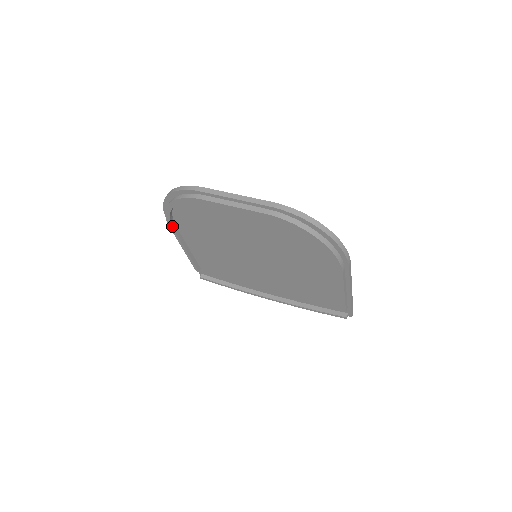
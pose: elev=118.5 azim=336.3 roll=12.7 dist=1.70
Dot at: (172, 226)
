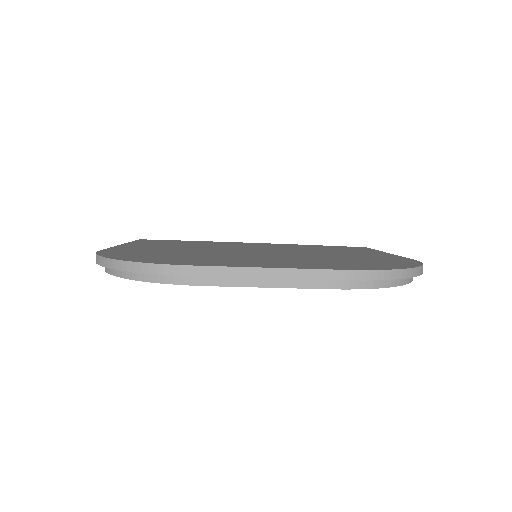
Dot at: occluded
